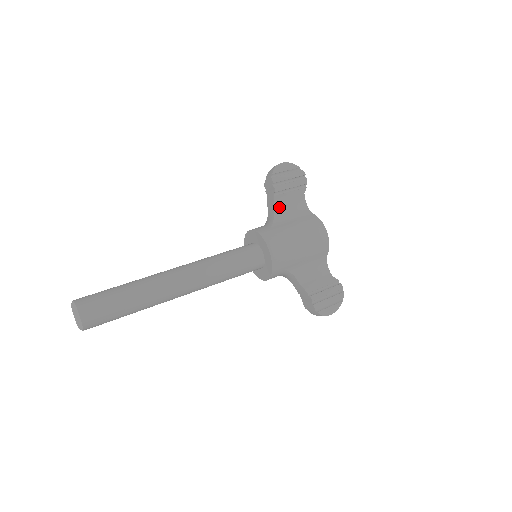
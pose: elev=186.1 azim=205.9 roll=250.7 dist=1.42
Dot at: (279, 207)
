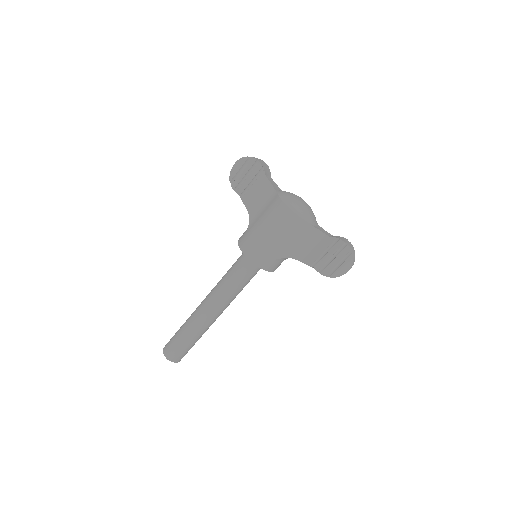
Dot at: (250, 205)
